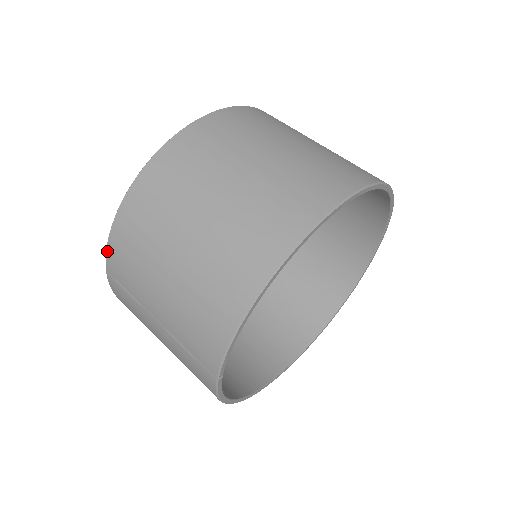
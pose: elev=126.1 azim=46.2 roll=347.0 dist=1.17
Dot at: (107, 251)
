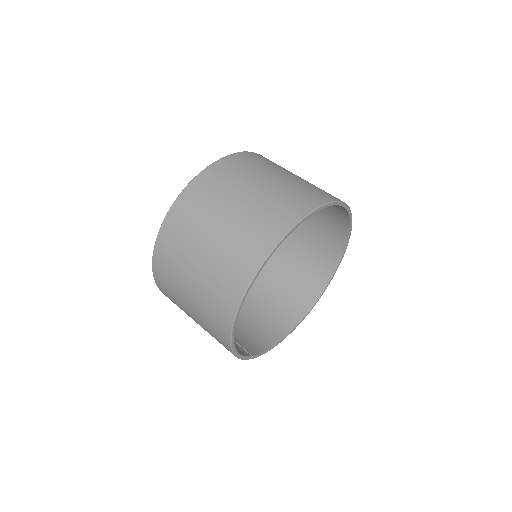
Dot at: occluded
